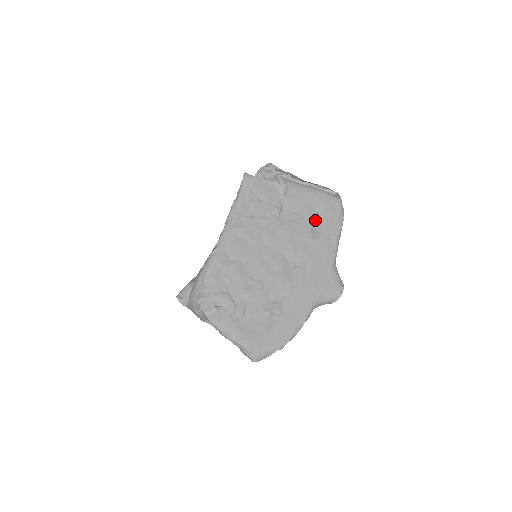
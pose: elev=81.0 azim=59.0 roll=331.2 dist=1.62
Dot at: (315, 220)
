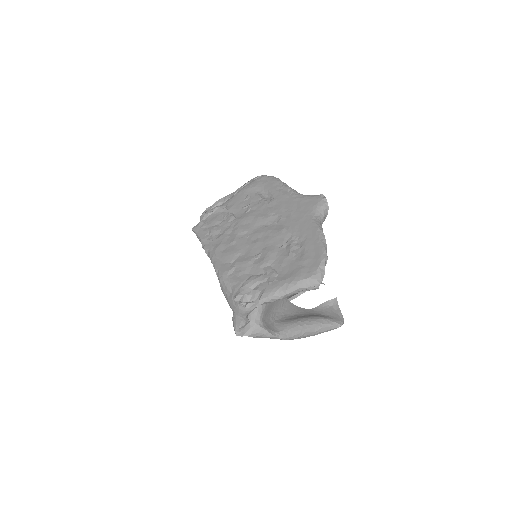
Dot at: (260, 196)
